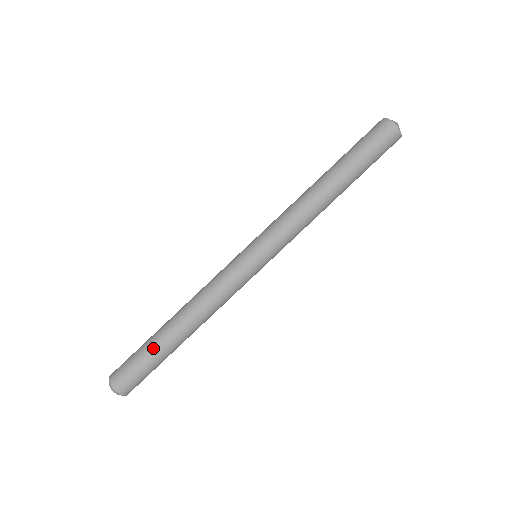
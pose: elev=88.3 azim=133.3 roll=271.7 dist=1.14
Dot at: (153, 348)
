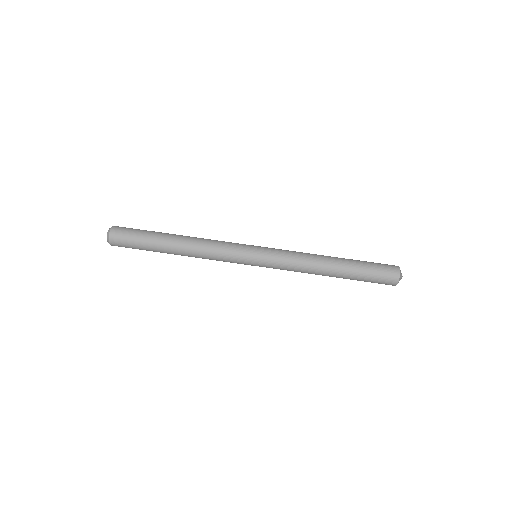
Dot at: (153, 235)
